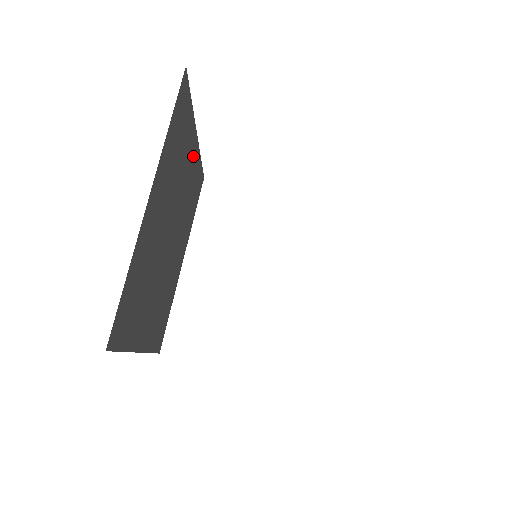
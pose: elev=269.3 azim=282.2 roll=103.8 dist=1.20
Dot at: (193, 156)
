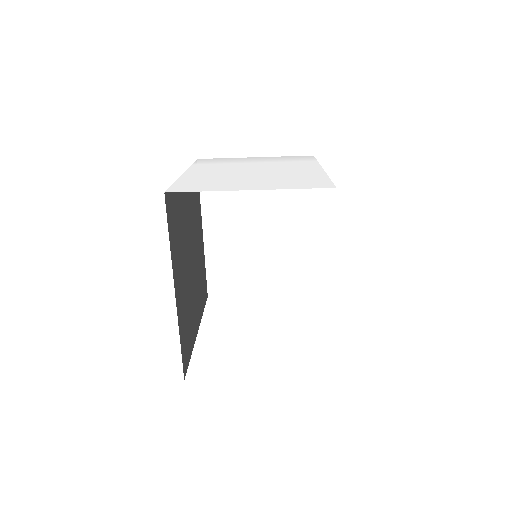
Dot at: occluded
